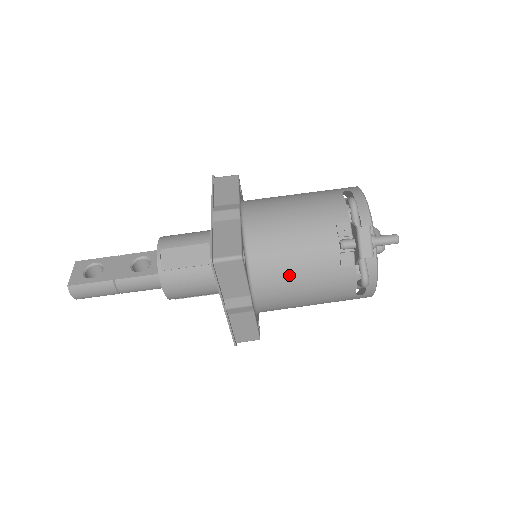
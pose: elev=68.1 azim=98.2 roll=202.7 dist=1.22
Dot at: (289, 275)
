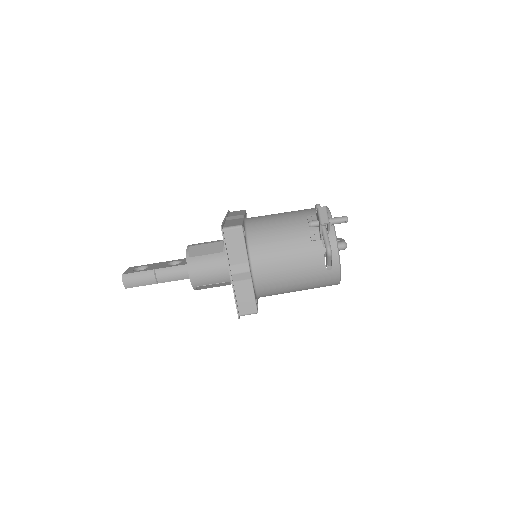
Dot at: (276, 248)
